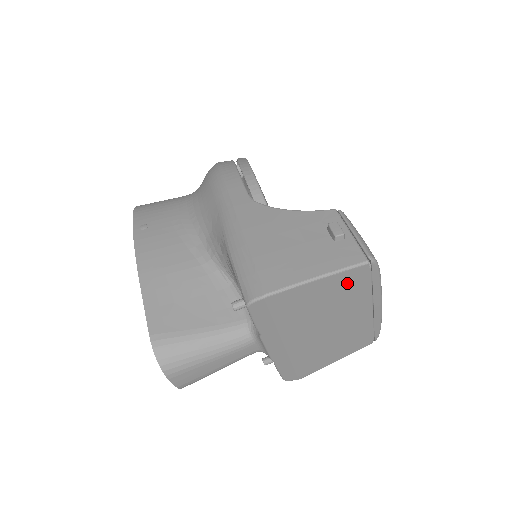
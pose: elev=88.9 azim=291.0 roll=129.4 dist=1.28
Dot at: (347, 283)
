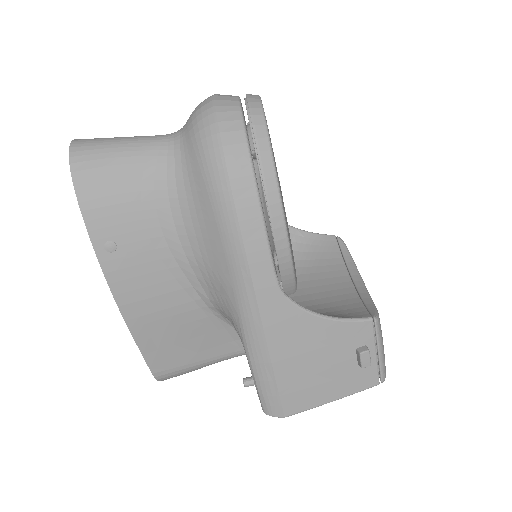
Dot at: occluded
